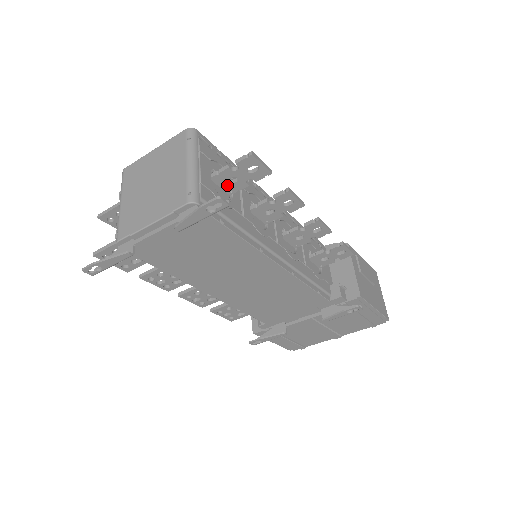
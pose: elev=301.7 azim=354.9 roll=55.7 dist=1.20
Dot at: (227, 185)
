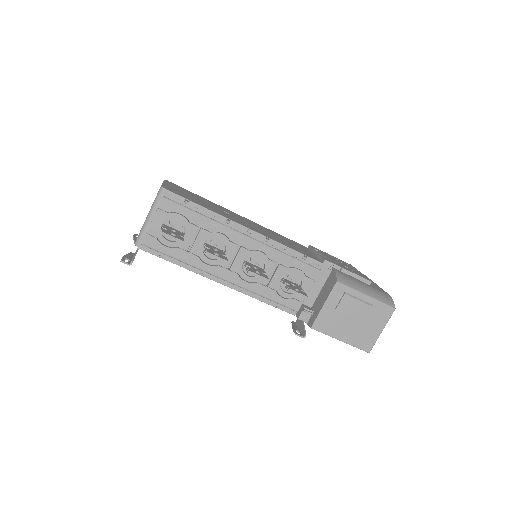
Dot at: occluded
